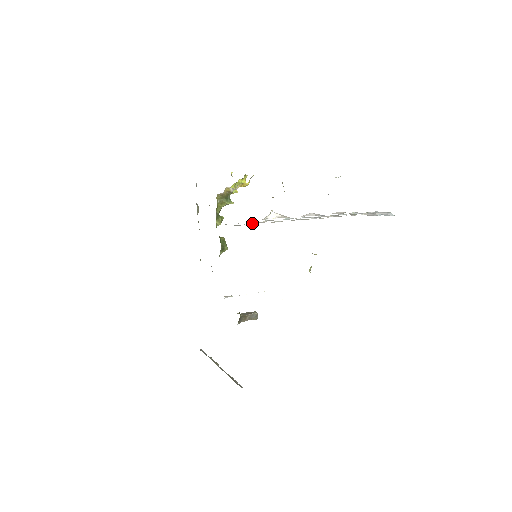
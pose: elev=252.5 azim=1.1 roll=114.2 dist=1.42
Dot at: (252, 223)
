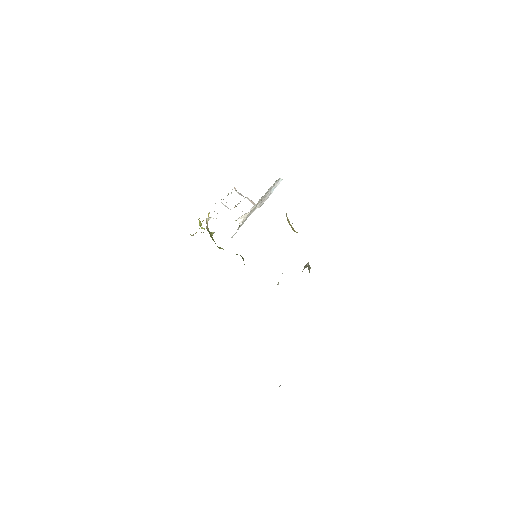
Dot at: (254, 207)
